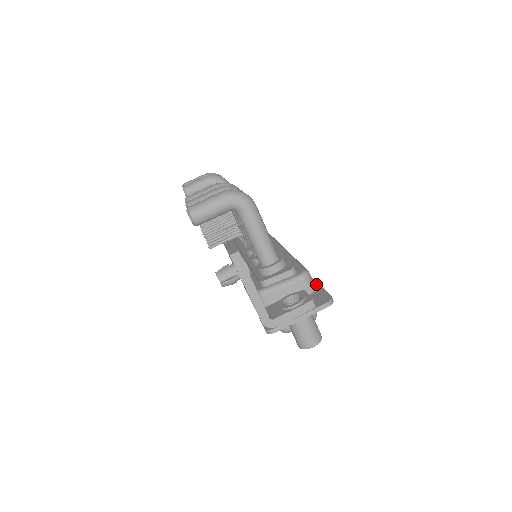
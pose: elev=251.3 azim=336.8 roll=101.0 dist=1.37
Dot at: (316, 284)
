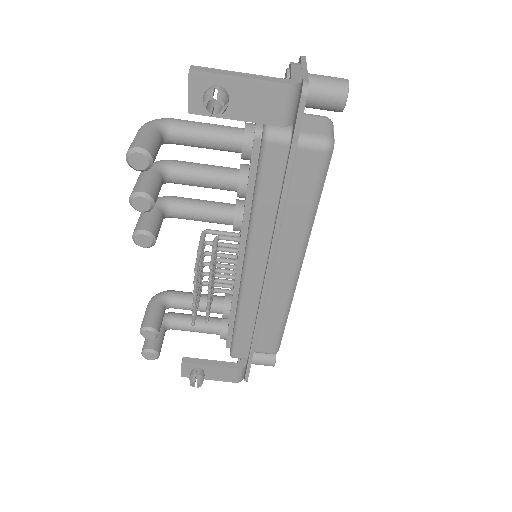
Dot at: occluded
